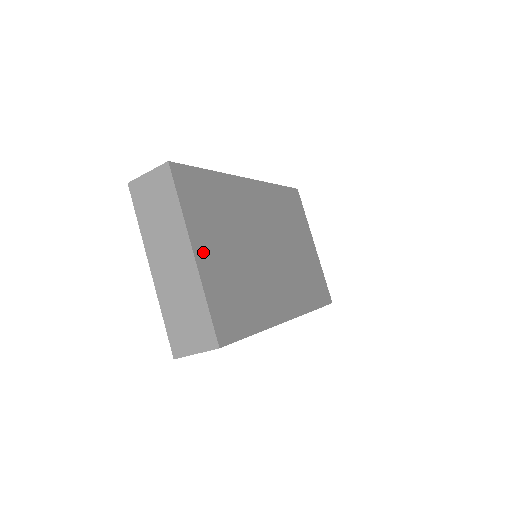
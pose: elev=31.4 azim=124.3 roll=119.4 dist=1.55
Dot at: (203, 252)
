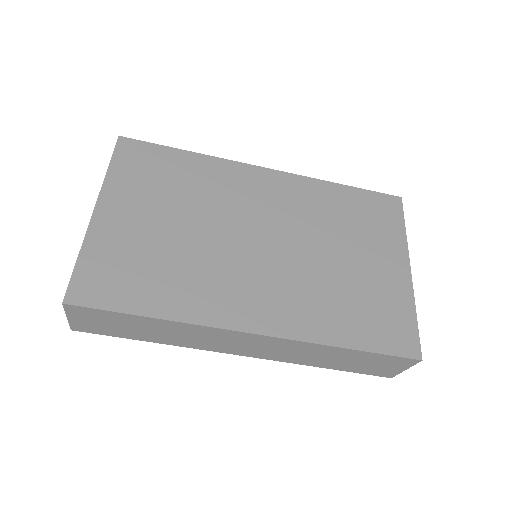
Dot at: (112, 213)
